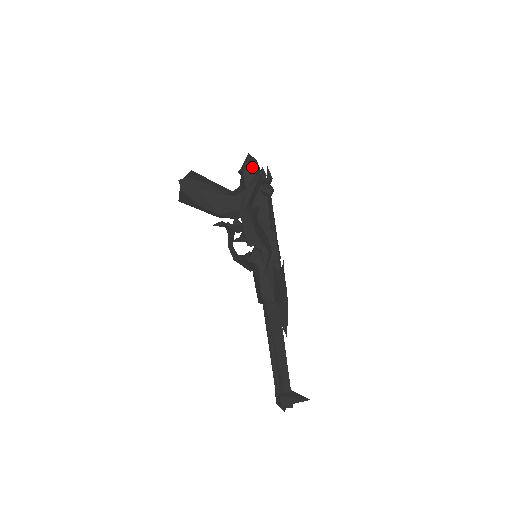
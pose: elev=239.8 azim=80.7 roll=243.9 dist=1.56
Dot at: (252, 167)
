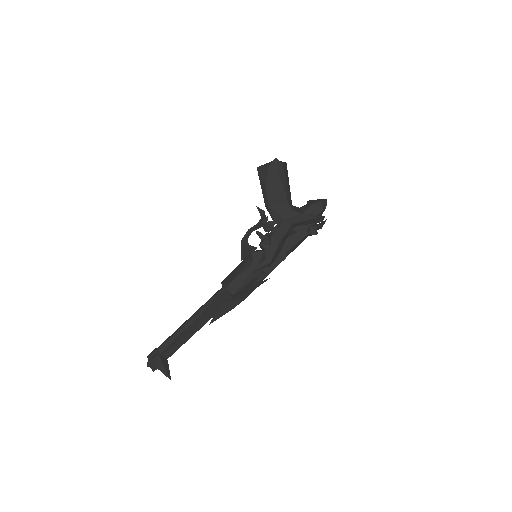
Dot at: (321, 208)
